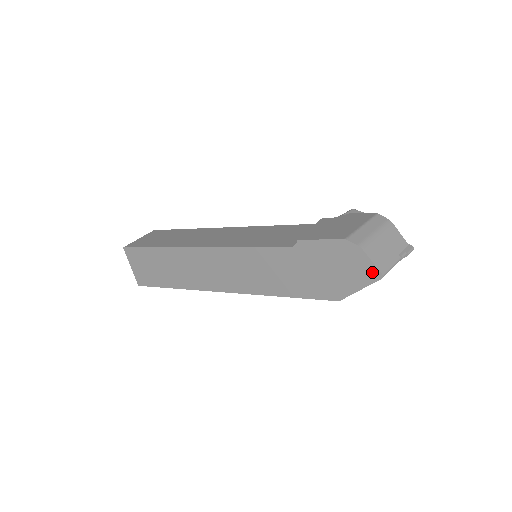
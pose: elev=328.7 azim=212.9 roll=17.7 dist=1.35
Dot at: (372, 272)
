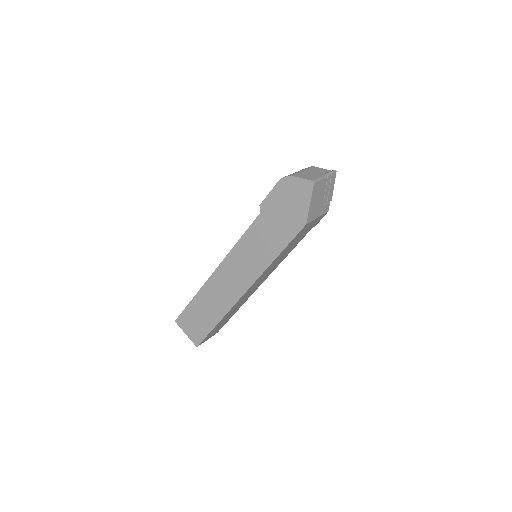
Dot at: (306, 185)
